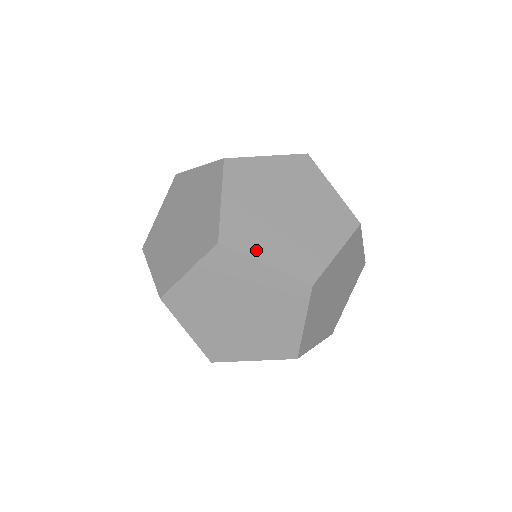
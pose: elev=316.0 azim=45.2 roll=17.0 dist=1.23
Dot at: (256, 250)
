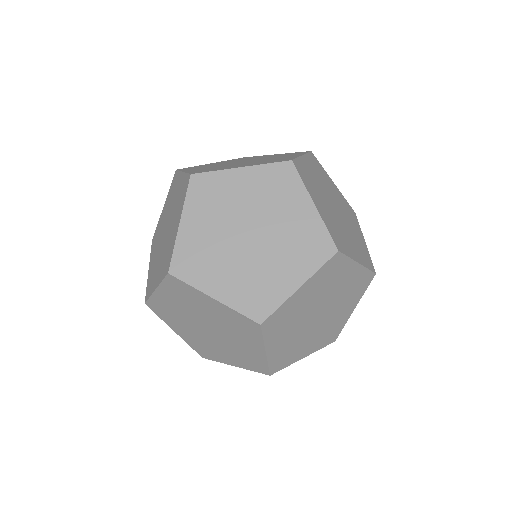
Dot at: (282, 290)
